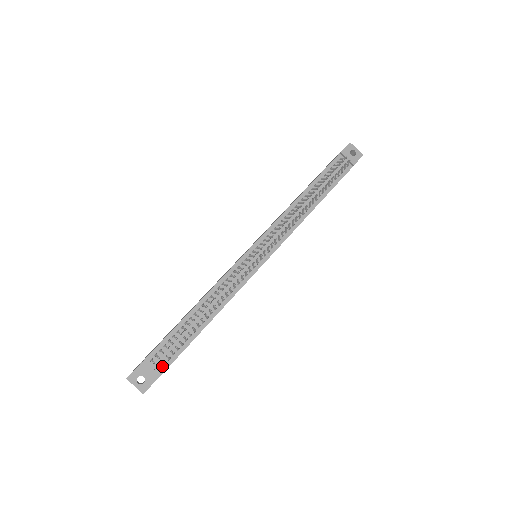
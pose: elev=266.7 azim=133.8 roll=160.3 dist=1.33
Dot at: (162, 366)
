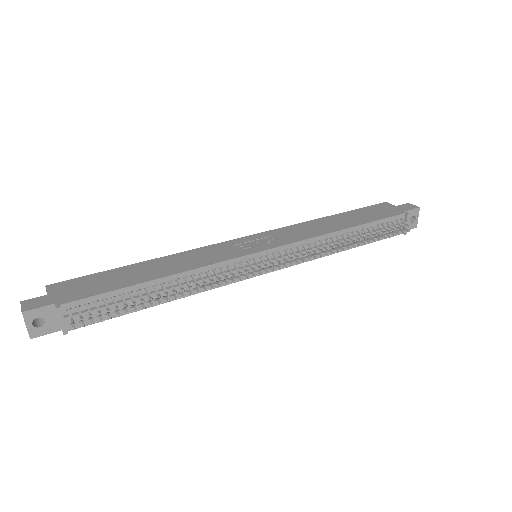
Dot at: (76, 322)
